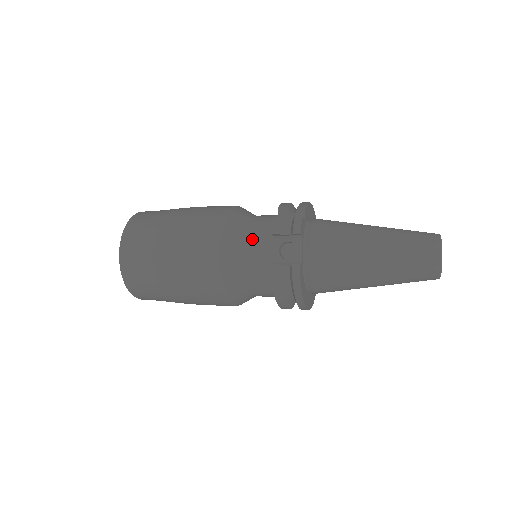
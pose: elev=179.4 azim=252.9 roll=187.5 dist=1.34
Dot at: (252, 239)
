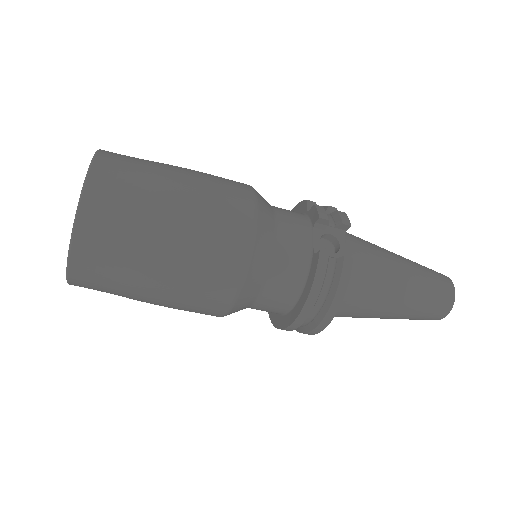
Dot at: (286, 221)
